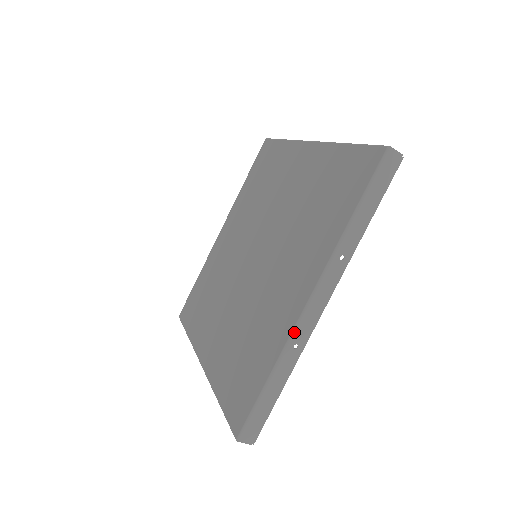
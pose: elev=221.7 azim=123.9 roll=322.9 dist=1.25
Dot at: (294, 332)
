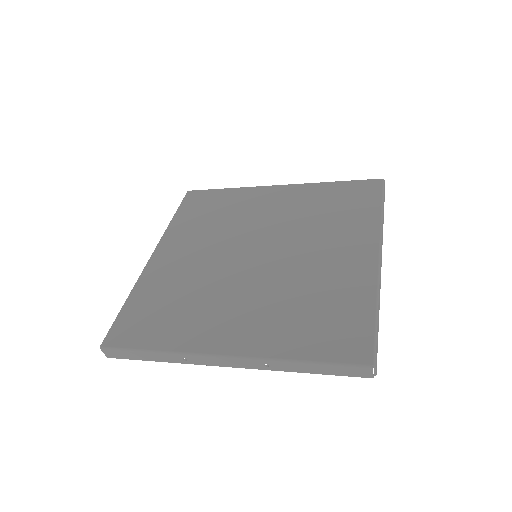
Dot at: (192, 355)
